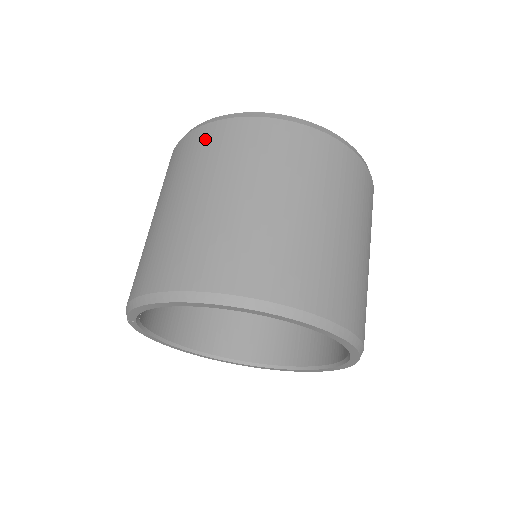
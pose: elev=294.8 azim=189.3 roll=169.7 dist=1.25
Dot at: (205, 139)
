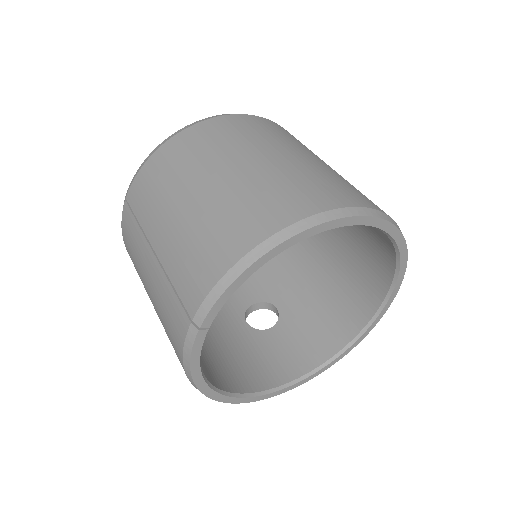
Dot at: (196, 136)
